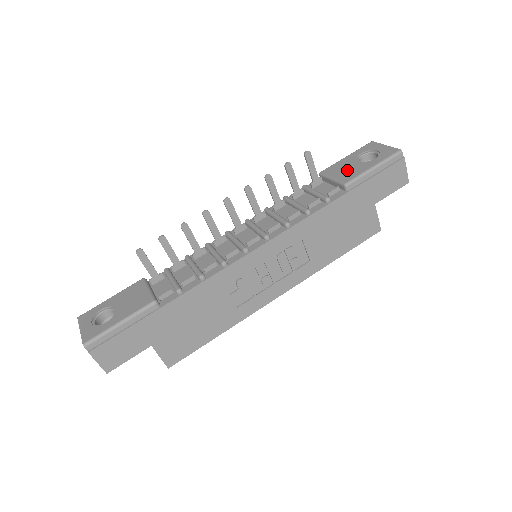
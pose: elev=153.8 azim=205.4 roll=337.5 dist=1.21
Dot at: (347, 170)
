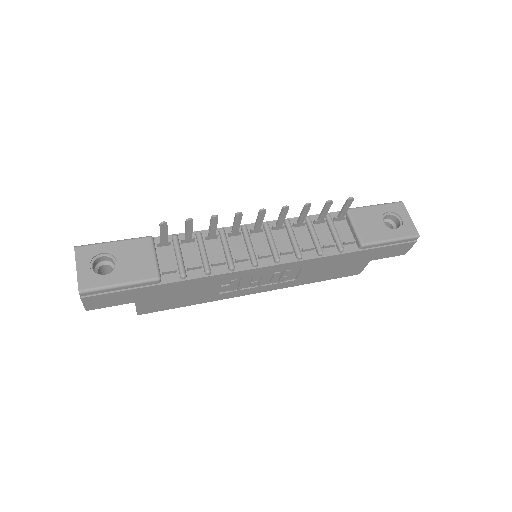
Dot at: (370, 226)
